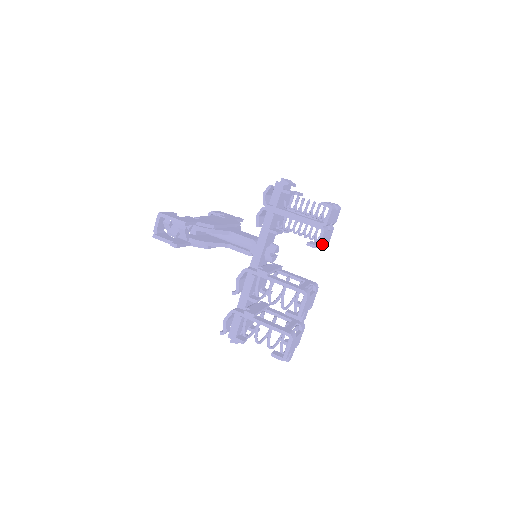
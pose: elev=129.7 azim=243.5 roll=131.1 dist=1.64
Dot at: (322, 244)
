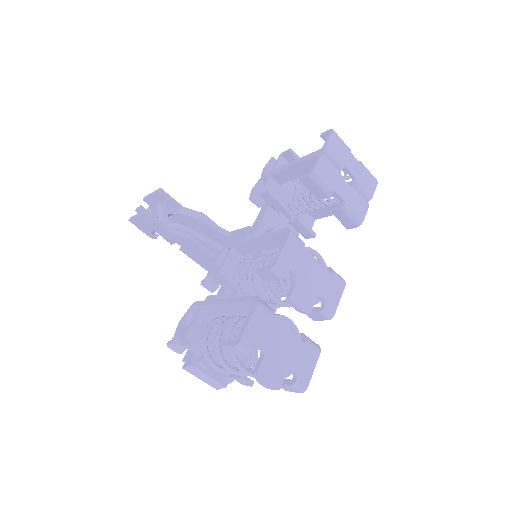
Dot at: (328, 185)
